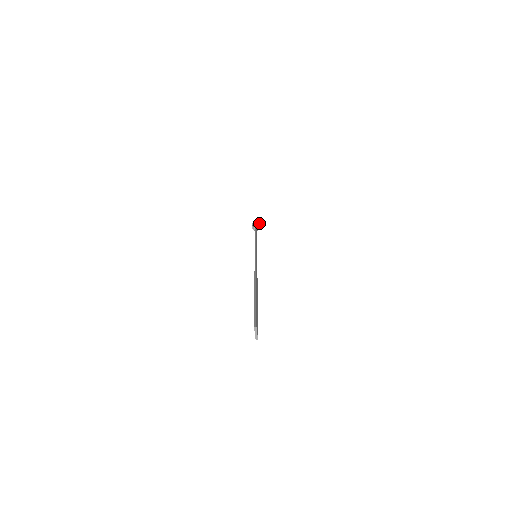
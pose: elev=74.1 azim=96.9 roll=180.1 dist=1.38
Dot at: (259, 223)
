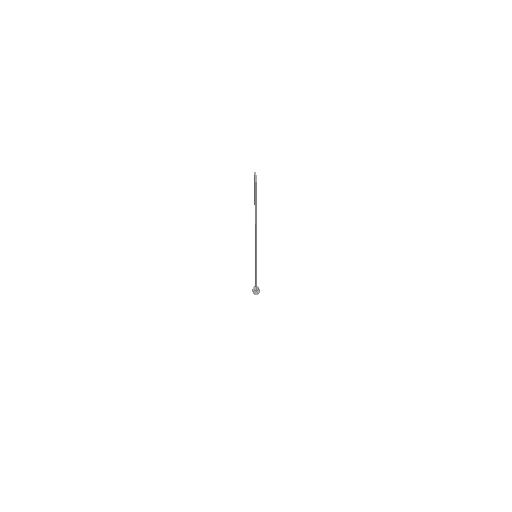
Dot at: occluded
